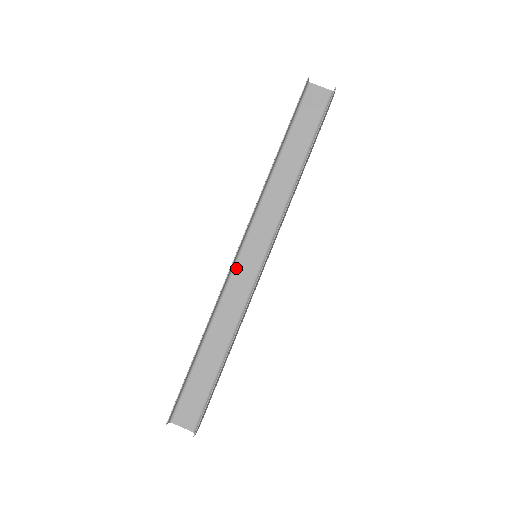
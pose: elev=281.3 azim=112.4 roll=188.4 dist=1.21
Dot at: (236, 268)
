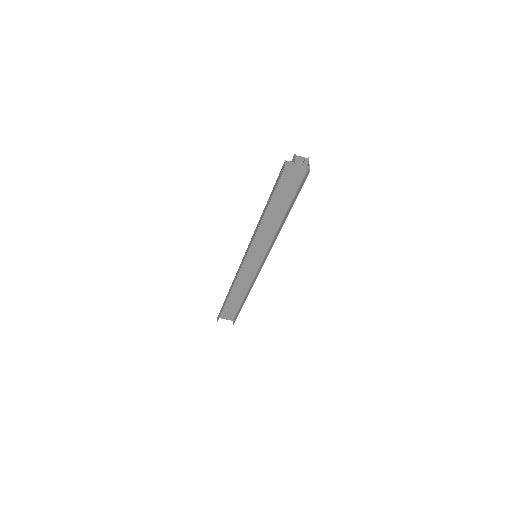
Dot at: (243, 264)
